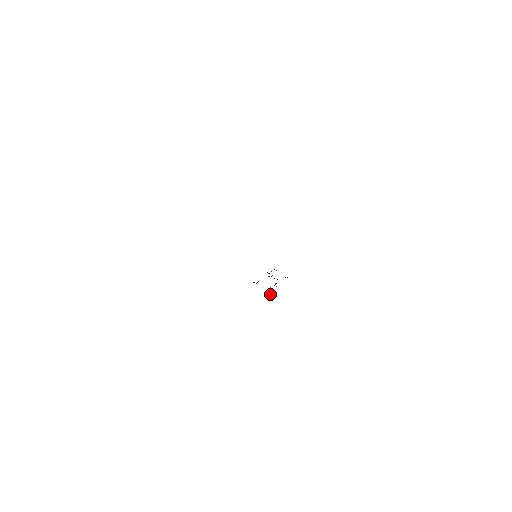
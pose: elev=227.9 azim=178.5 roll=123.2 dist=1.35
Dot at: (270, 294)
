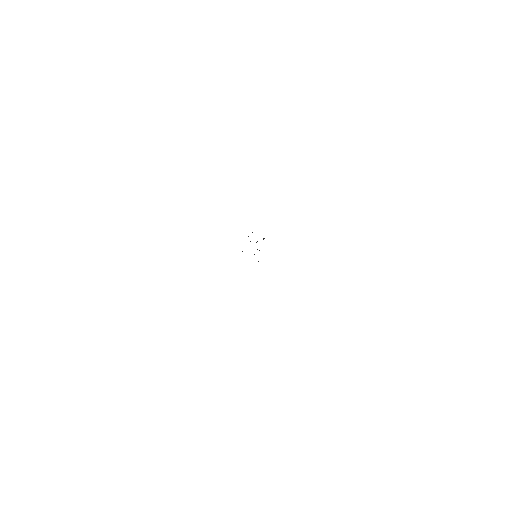
Dot at: occluded
